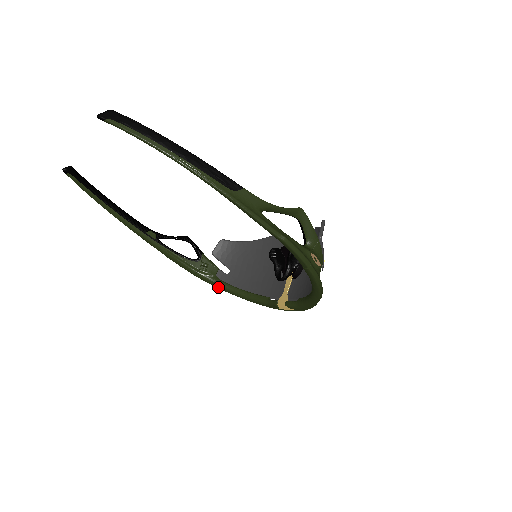
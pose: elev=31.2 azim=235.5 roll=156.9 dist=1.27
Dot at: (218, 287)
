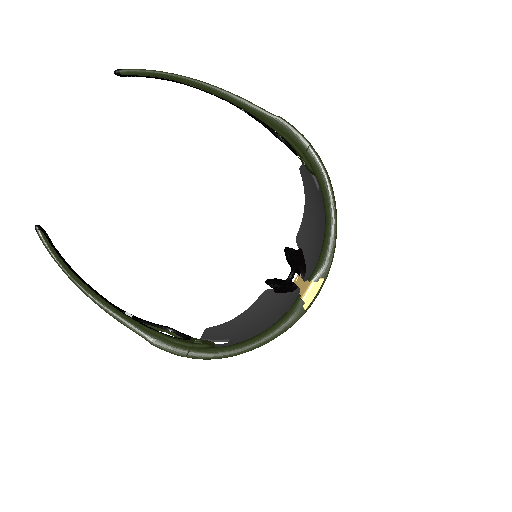
Dot at: (223, 353)
